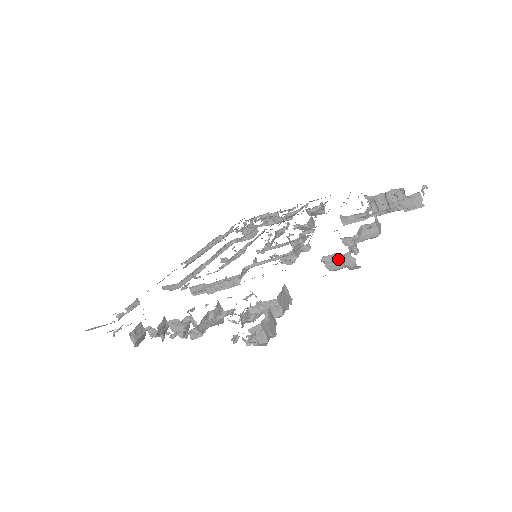
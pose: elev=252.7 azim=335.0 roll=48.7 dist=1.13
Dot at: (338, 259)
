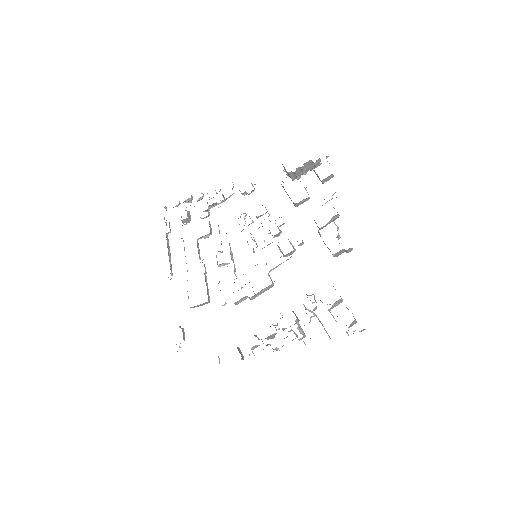
Dot at: (342, 251)
